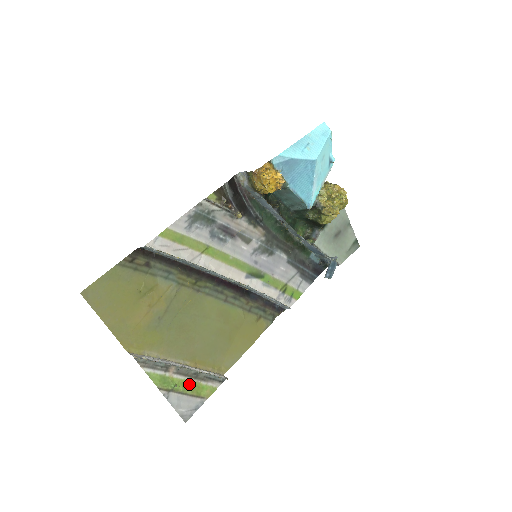
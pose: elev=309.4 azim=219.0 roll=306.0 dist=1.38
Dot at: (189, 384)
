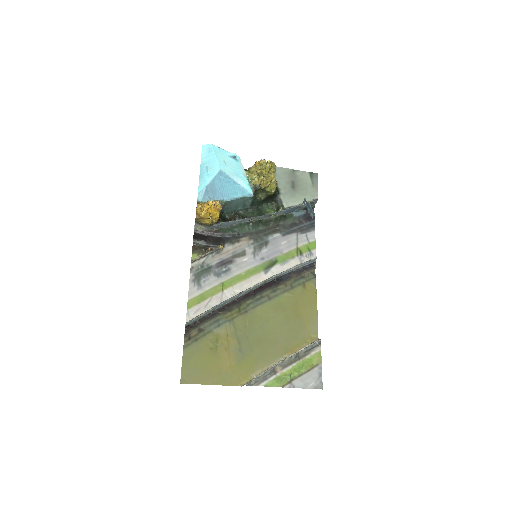
Dot at: (299, 366)
